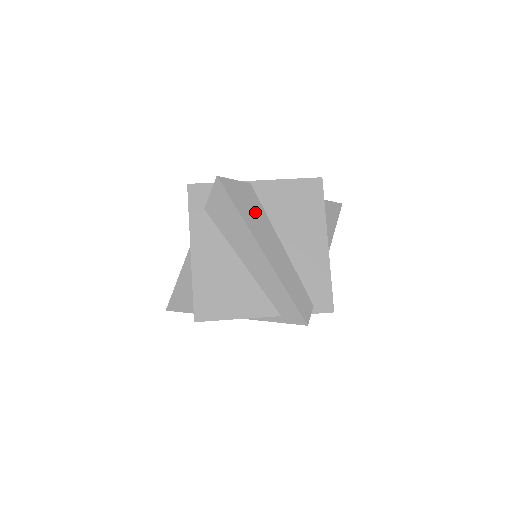
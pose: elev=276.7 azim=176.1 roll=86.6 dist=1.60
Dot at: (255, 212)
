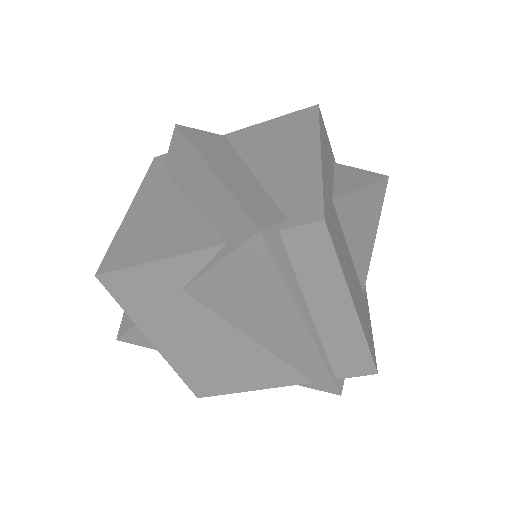
Dot at: (217, 147)
